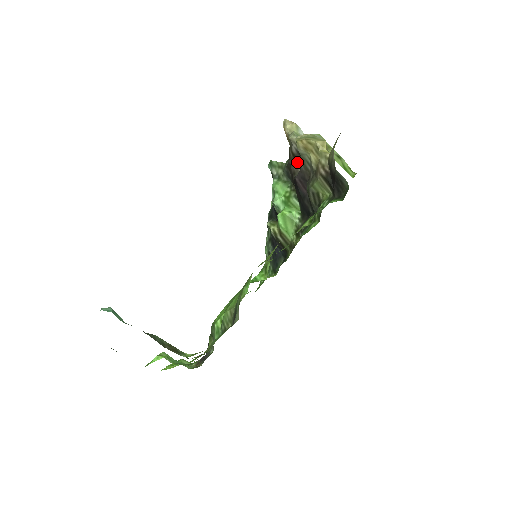
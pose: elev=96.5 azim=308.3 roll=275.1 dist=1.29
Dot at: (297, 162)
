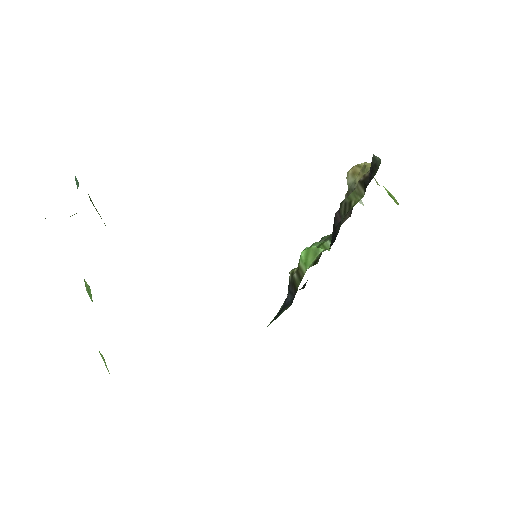
Dot at: (346, 217)
